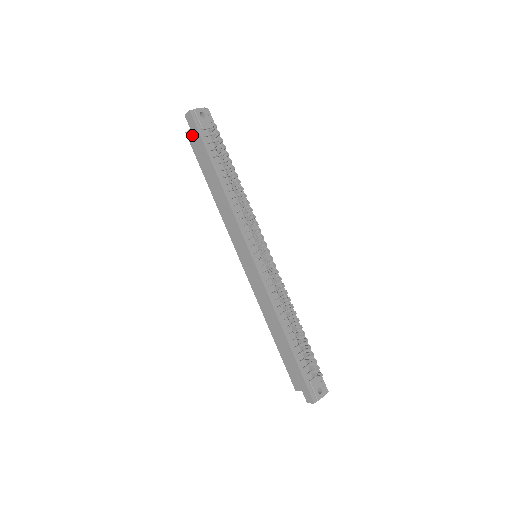
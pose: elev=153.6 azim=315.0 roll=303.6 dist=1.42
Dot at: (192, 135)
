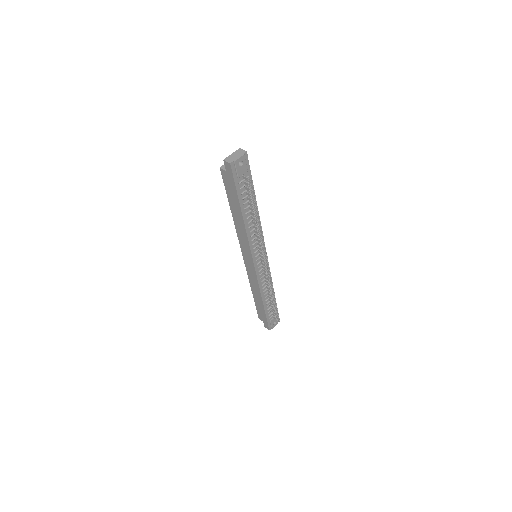
Dot at: (226, 176)
